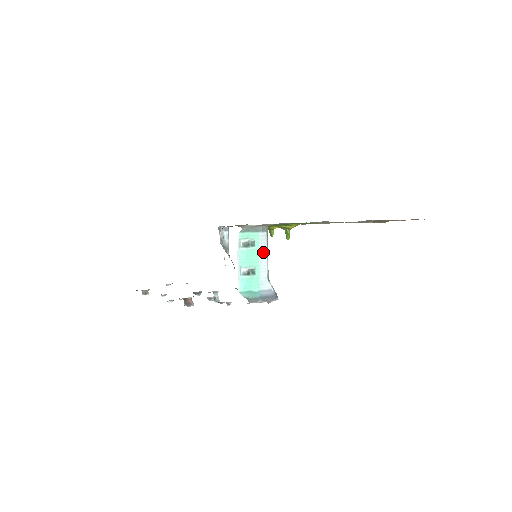
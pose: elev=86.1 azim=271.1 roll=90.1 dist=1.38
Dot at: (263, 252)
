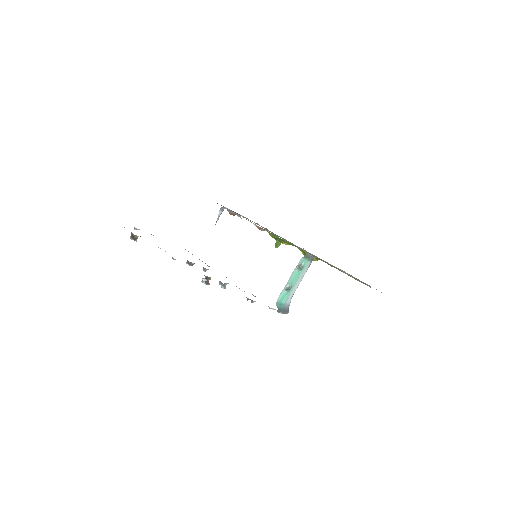
Dot at: (302, 276)
